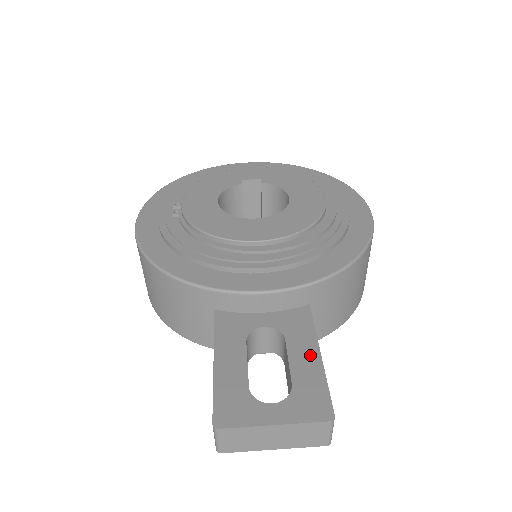
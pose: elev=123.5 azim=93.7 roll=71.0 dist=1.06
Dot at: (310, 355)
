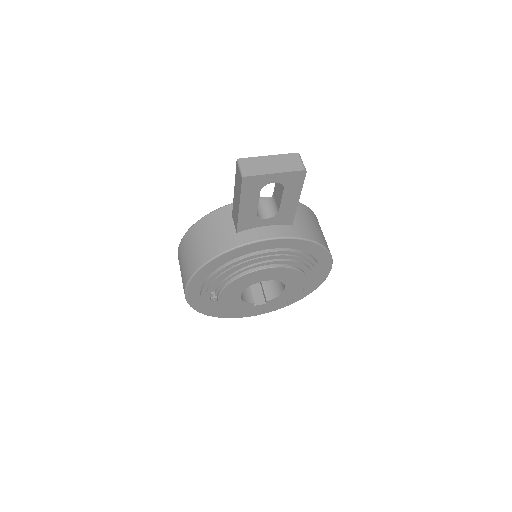
Dot at: occluded
